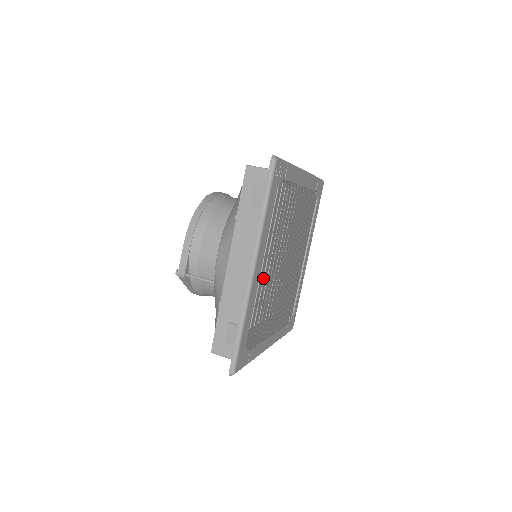
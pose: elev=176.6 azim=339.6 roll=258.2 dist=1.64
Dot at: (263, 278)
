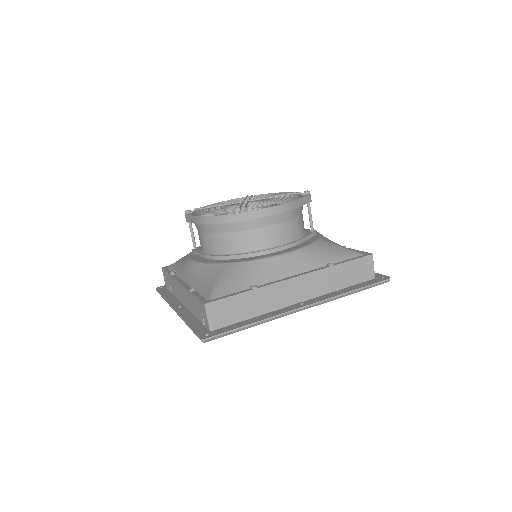
Dot at: occluded
